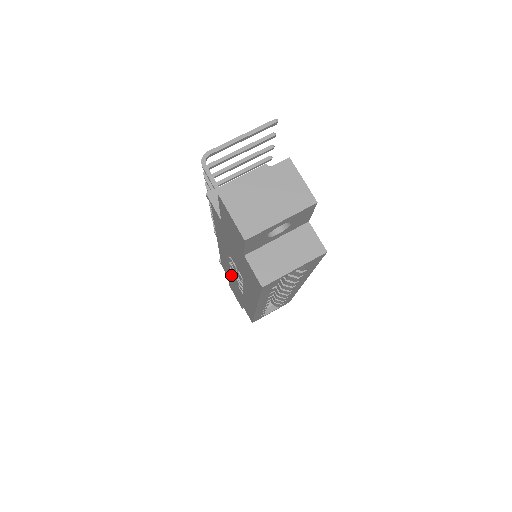
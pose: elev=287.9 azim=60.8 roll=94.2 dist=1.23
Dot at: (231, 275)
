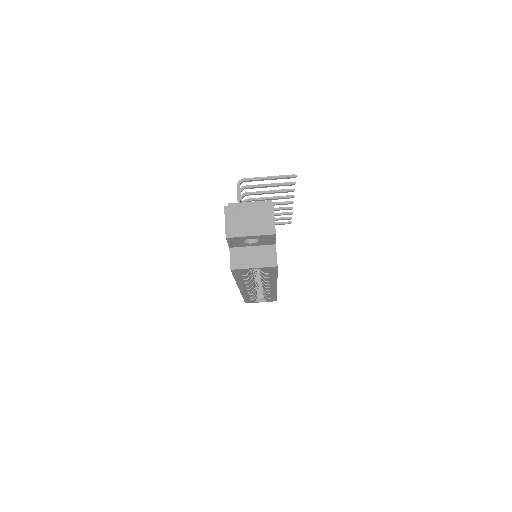
Dot at: occluded
